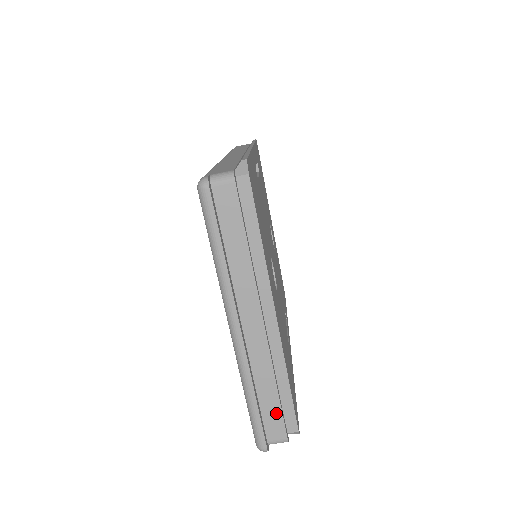
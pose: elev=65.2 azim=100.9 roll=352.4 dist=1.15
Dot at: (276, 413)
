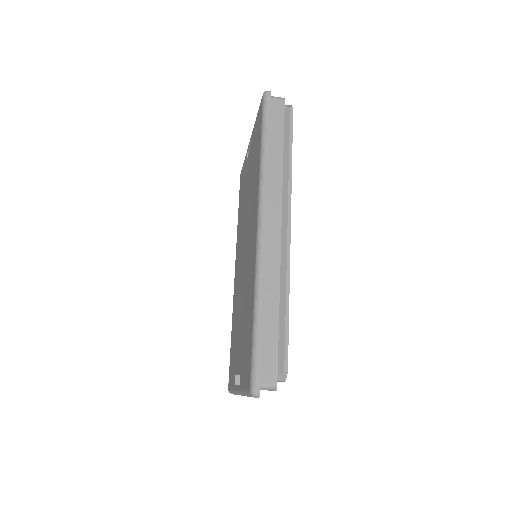
Dot at: occluded
